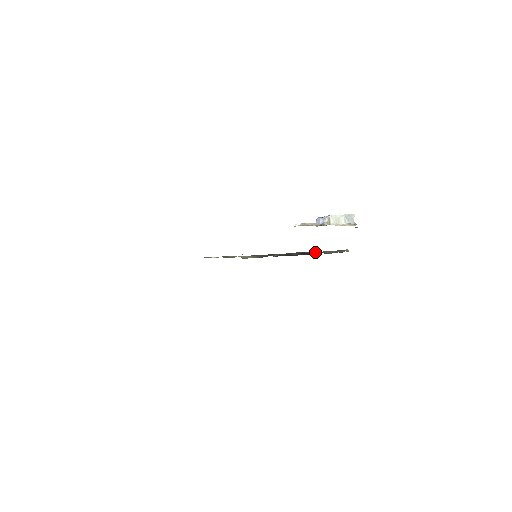
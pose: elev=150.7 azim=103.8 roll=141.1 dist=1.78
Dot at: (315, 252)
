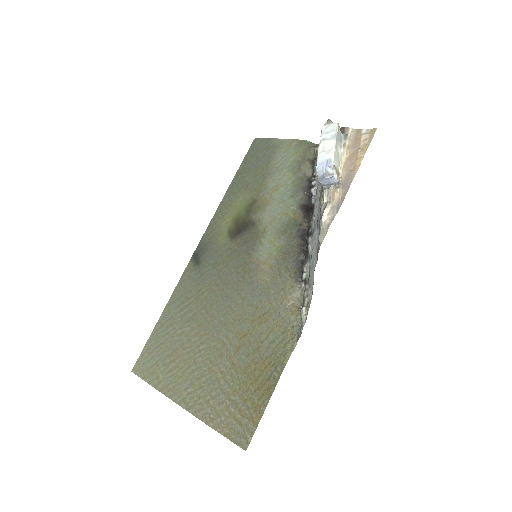
Dot at: (307, 193)
